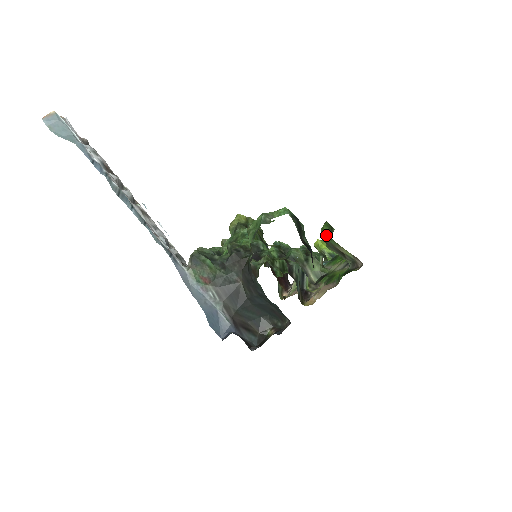
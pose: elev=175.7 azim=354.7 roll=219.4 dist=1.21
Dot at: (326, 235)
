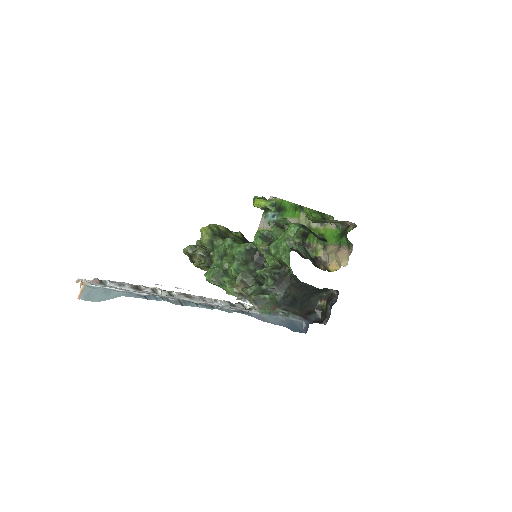
Dot at: (316, 218)
